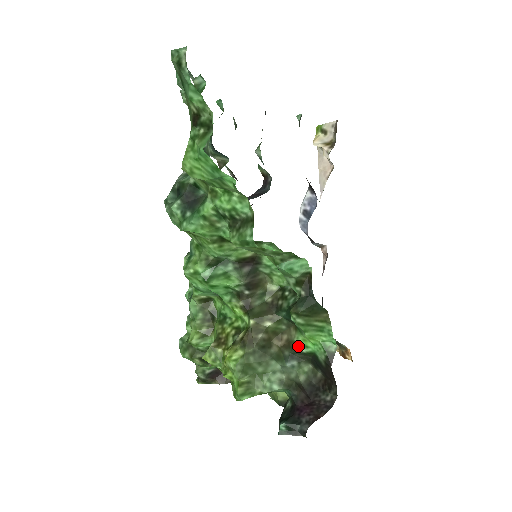
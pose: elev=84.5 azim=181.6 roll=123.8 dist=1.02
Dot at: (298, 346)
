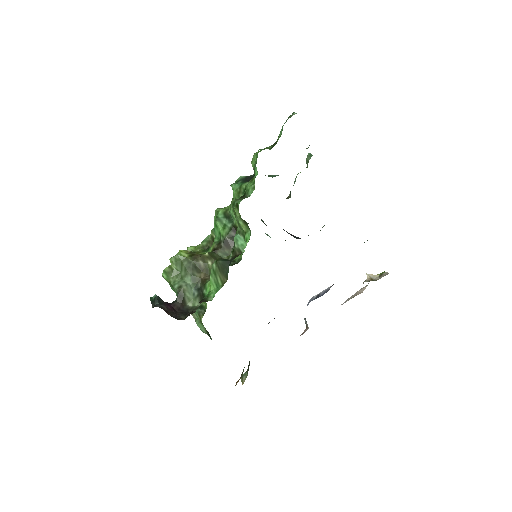
Dot at: (205, 286)
